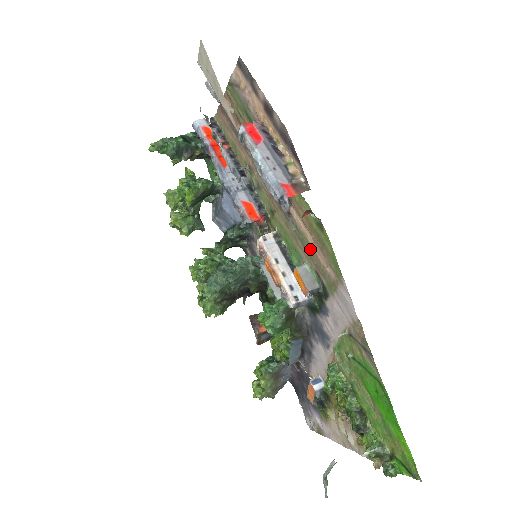
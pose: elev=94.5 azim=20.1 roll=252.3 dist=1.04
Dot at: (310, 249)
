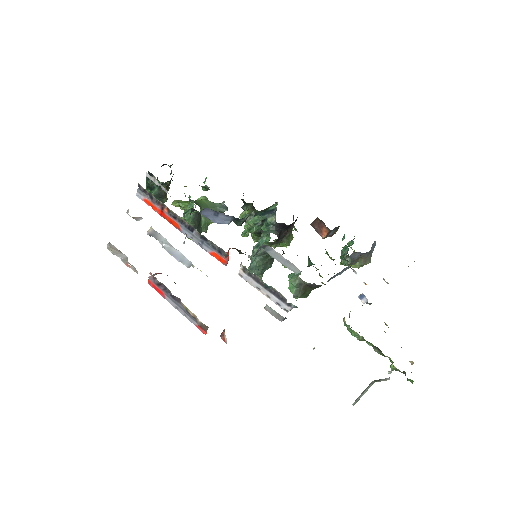
Dot at: occluded
